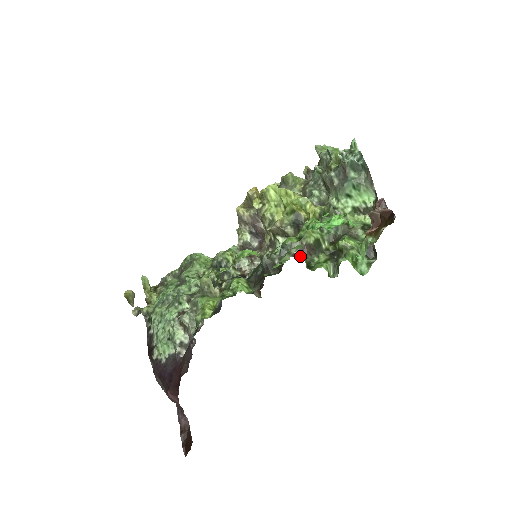
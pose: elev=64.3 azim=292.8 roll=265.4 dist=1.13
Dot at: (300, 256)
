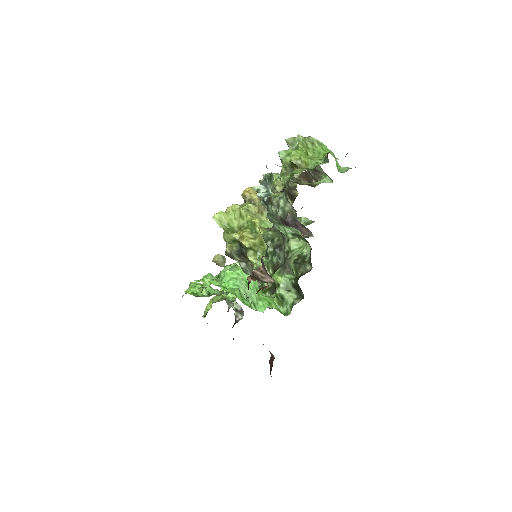
Dot at: occluded
